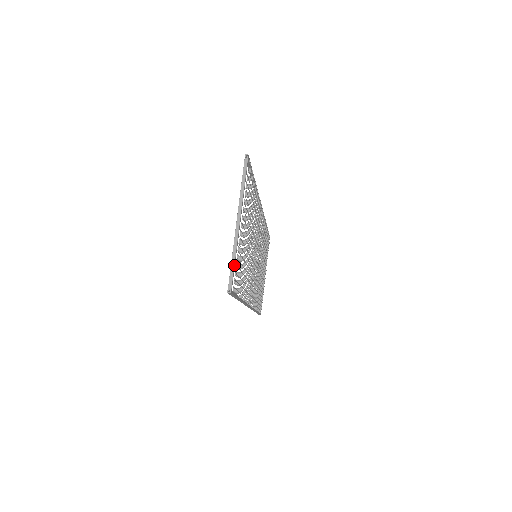
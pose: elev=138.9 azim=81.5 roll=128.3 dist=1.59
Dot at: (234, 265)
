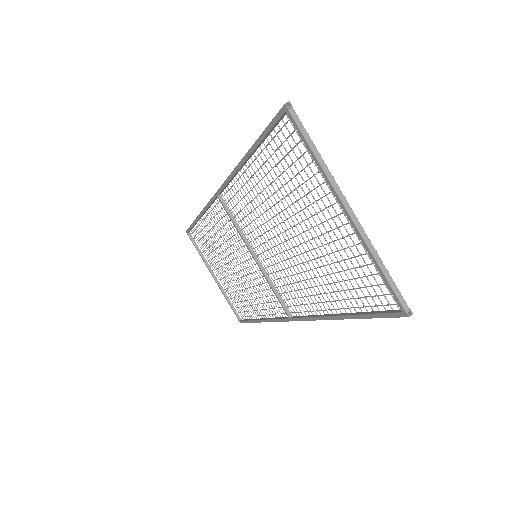
Dot at: (388, 273)
